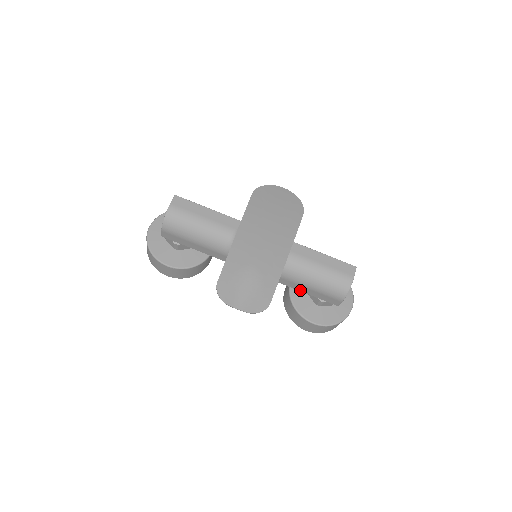
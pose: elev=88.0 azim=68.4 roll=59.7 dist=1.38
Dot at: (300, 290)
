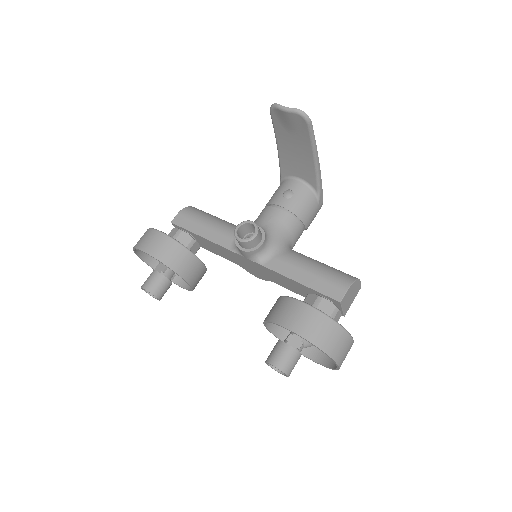
Dot at: (297, 280)
